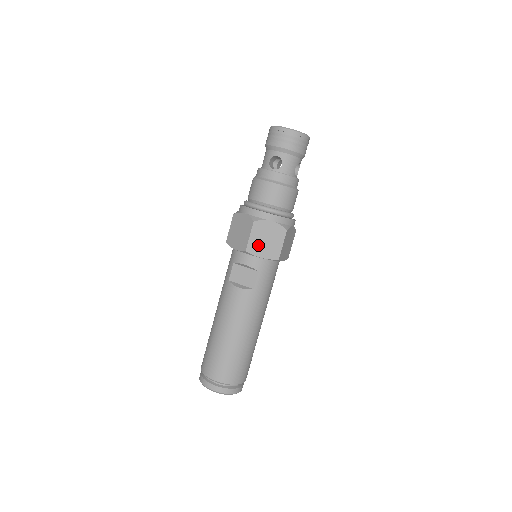
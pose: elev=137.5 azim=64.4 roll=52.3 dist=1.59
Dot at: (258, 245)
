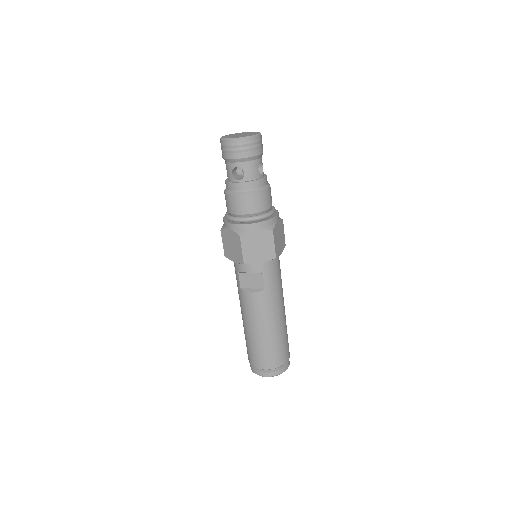
Dot at: (252, 254)
